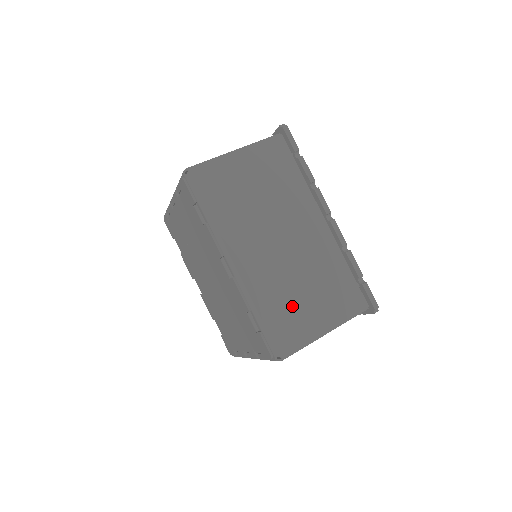
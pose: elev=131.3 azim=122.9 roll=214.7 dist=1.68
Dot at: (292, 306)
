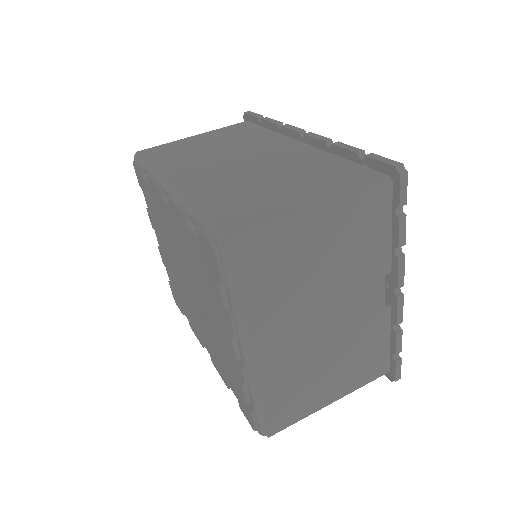
Dot at: (250, 195)
